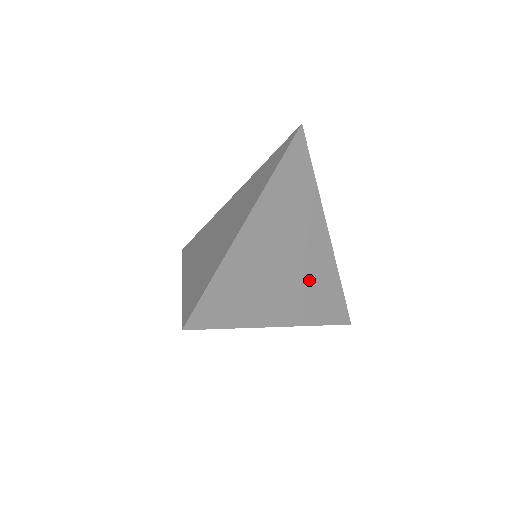
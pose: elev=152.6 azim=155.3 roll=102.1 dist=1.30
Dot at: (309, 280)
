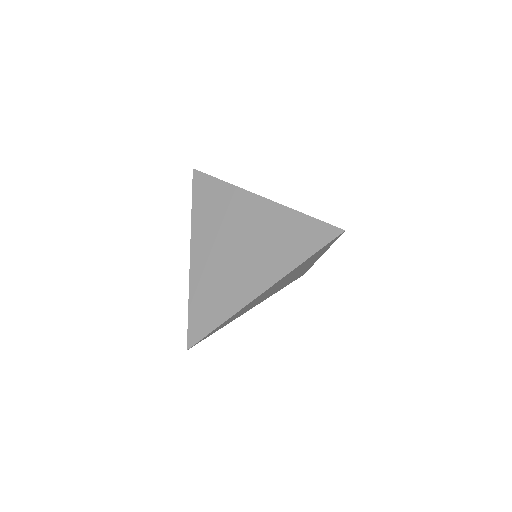
Dot at: (287, 282)
